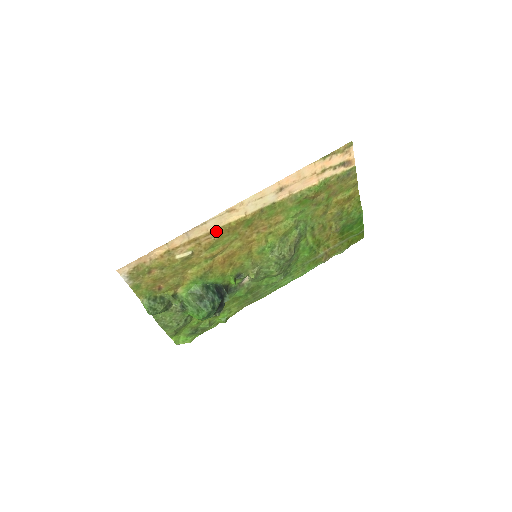
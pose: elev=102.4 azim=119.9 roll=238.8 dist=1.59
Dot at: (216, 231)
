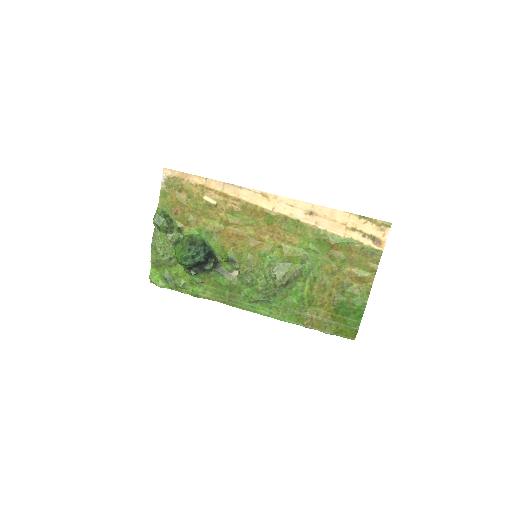
Dot at: (244, 203)
